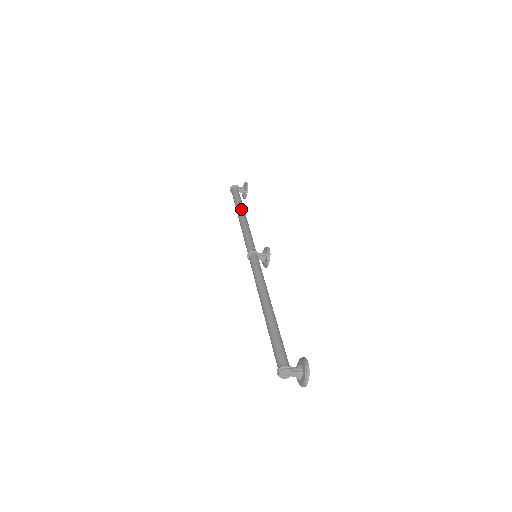
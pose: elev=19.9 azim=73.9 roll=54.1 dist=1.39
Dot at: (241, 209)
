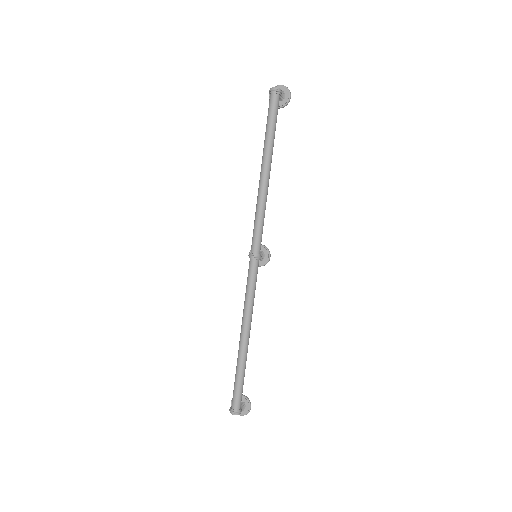
Dot at: (271, 161)
